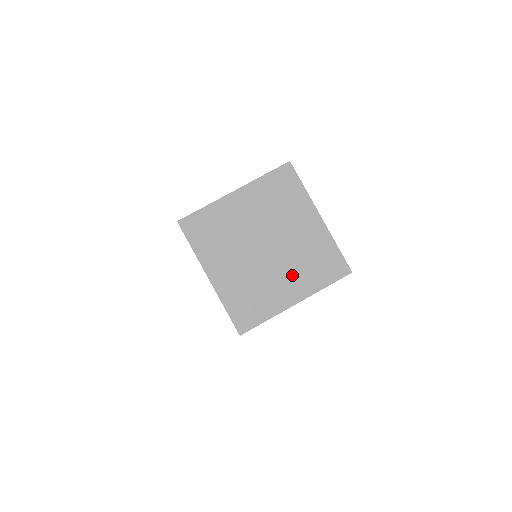
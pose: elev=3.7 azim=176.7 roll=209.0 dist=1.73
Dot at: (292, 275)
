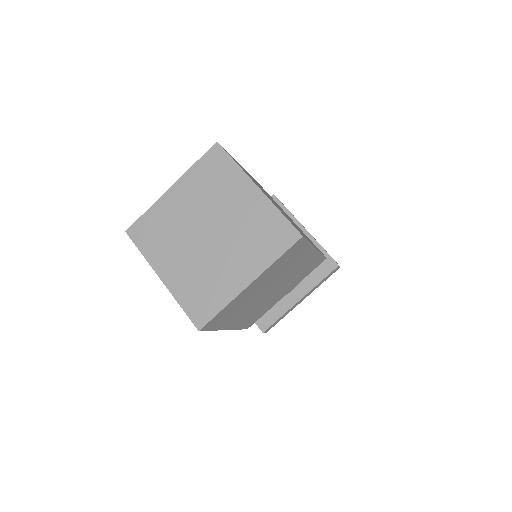
Dot at: (239, 255)
